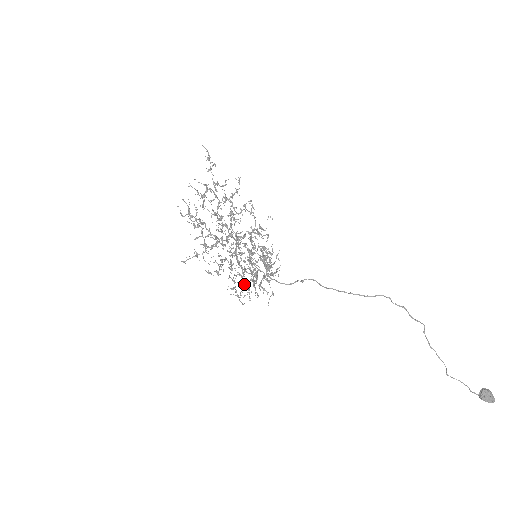
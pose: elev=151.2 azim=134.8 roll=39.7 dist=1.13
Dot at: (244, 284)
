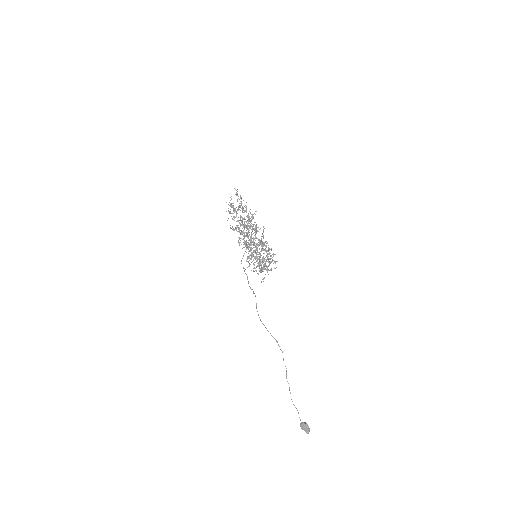
Dot at: occluded
